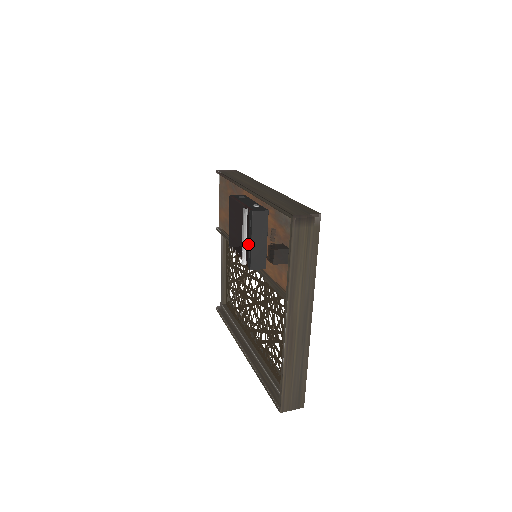
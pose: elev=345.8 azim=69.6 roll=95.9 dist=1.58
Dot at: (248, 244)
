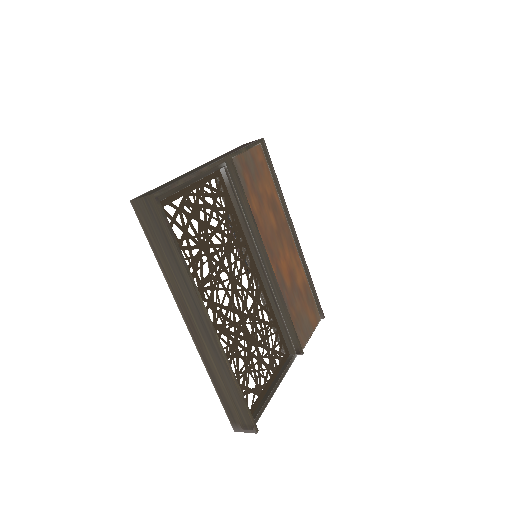
Dot at: occluded
